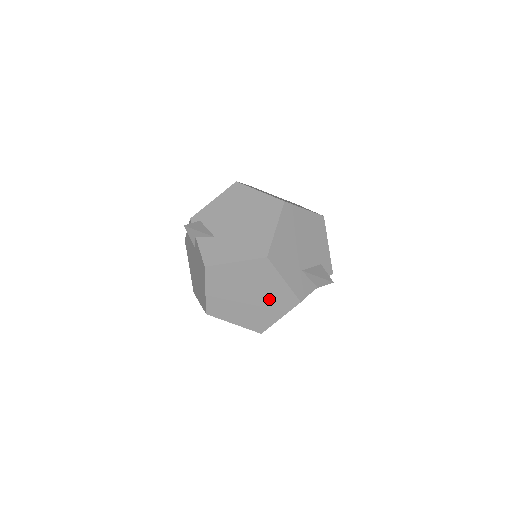
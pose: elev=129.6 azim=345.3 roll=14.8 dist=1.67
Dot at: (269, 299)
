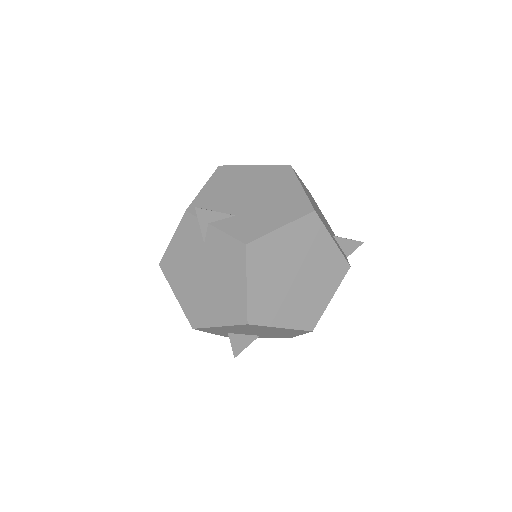
Dot at: (319, 273)
